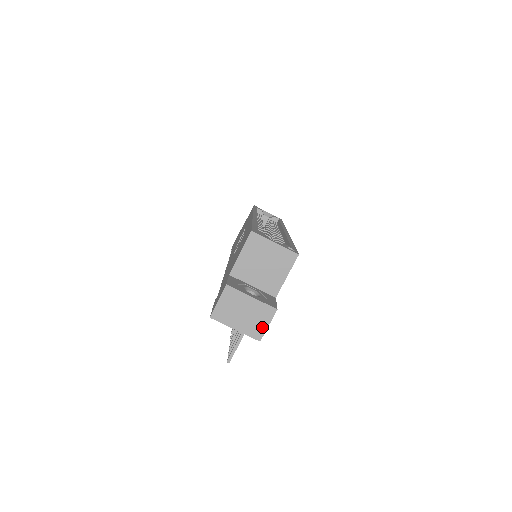
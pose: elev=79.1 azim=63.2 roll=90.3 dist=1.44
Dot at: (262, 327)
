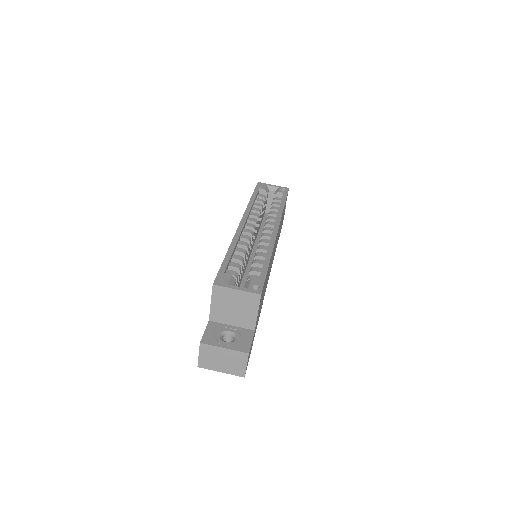
Dot at: (242, 367)
